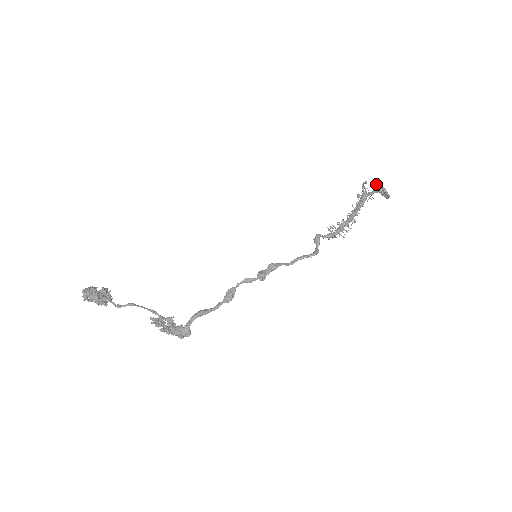
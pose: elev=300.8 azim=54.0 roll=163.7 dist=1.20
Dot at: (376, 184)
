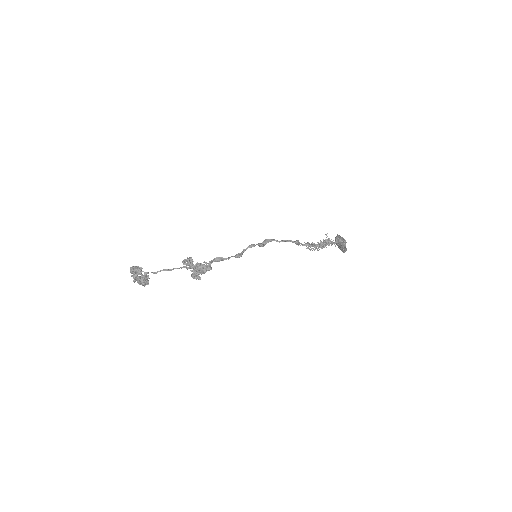
Dot at: (335, 238)
